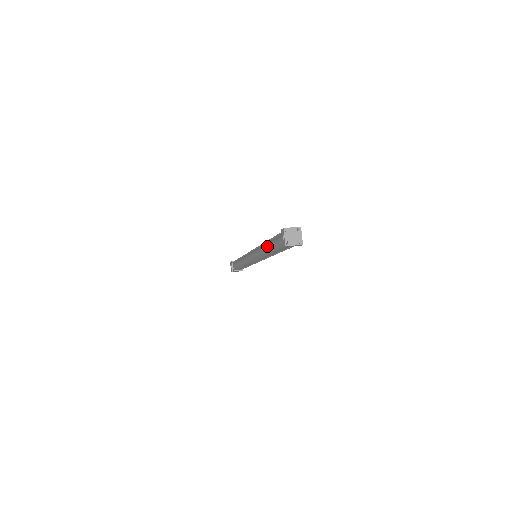
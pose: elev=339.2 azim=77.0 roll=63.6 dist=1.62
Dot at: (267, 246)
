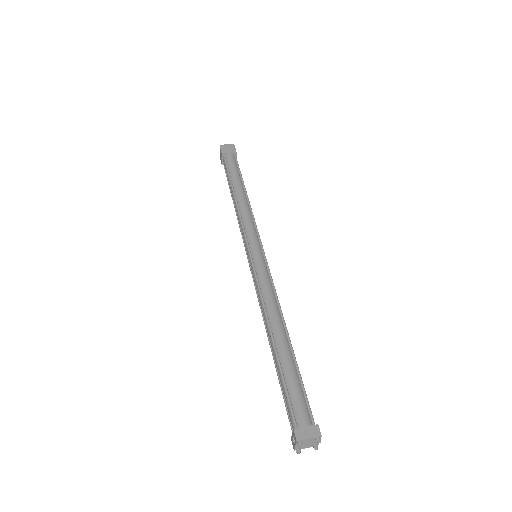
Dot at: (272, 348)
